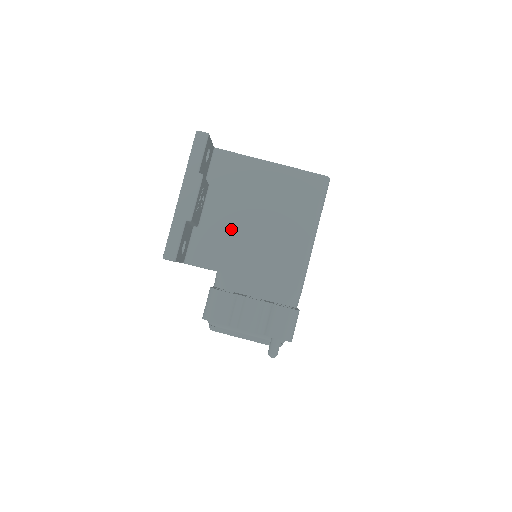
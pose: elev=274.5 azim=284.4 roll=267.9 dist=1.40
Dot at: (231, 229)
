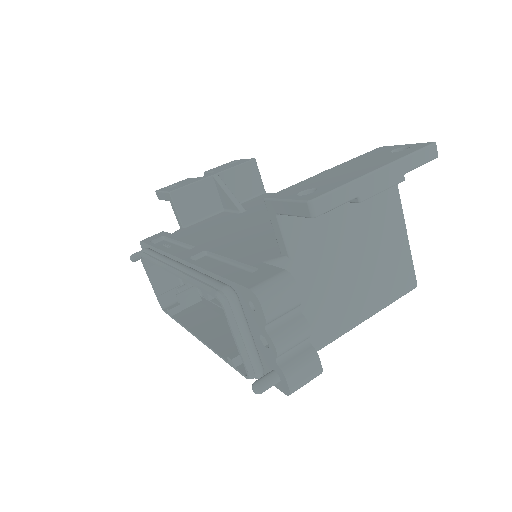
Dot at: (336, 237)
